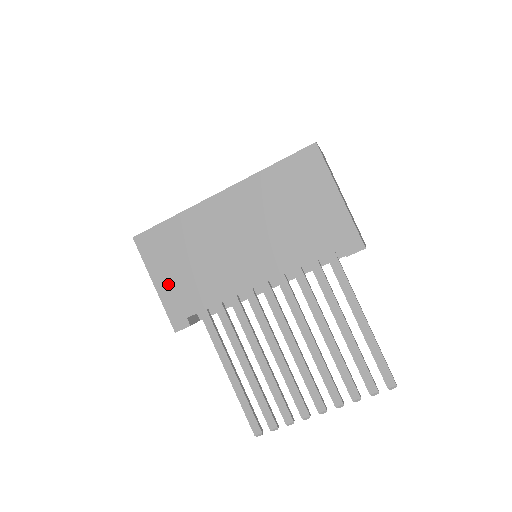
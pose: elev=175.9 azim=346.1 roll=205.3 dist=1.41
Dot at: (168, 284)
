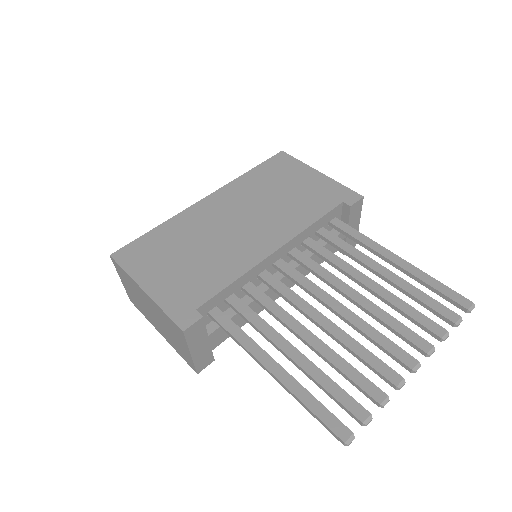
Dot at: (163, 284)
